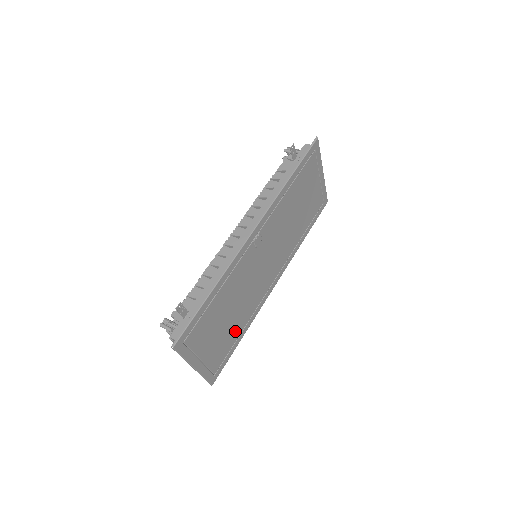
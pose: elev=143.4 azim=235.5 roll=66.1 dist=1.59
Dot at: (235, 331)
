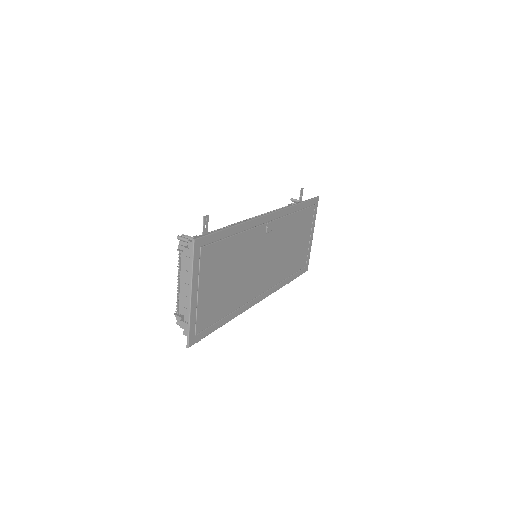
Dot at: (225, 305)
